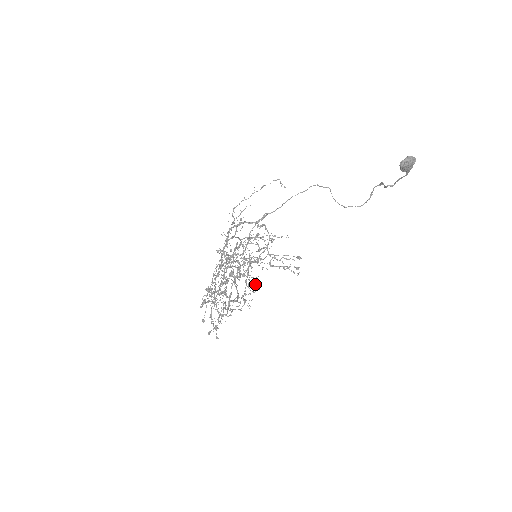
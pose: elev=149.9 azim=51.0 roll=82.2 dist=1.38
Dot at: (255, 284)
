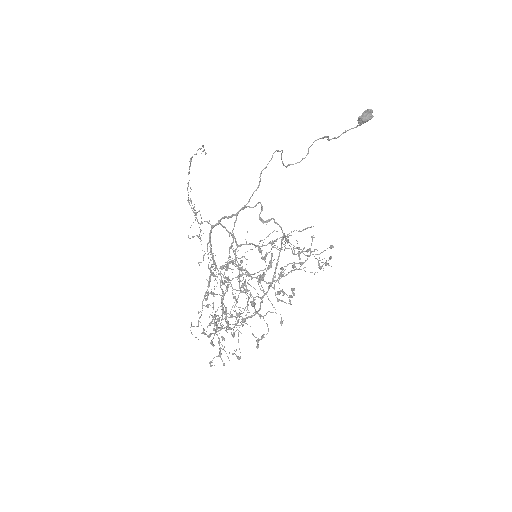
Dot at: (208, 281)
